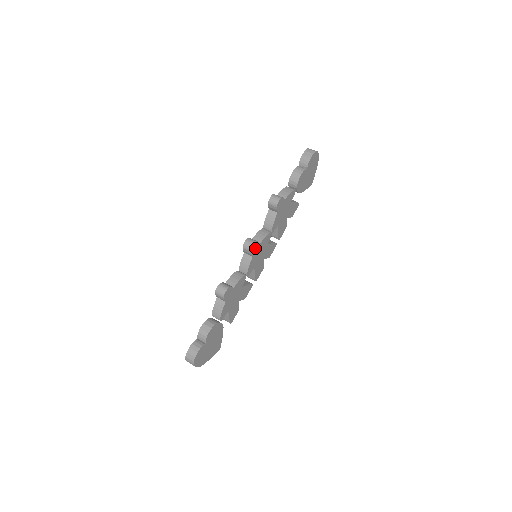
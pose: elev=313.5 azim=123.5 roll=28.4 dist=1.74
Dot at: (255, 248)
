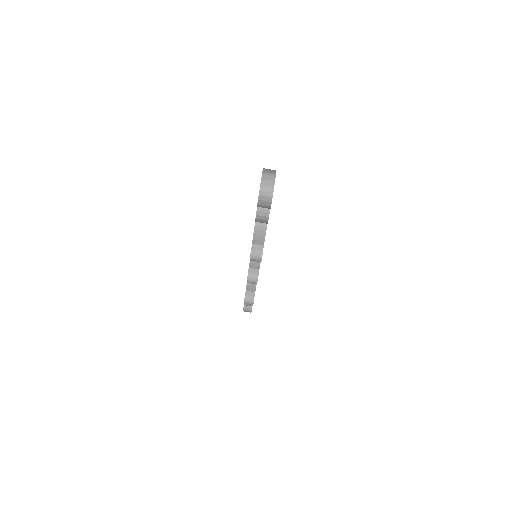
Dot at: occluded
